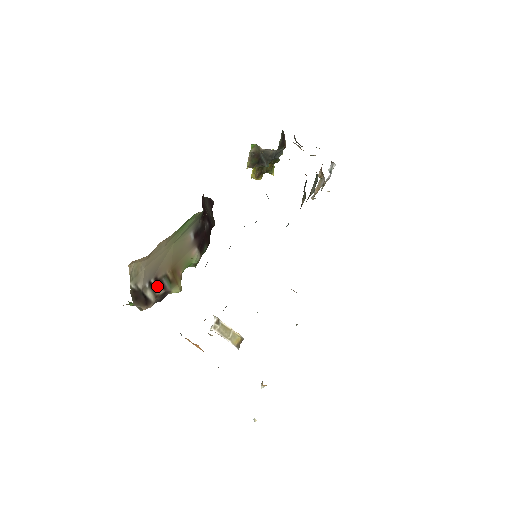
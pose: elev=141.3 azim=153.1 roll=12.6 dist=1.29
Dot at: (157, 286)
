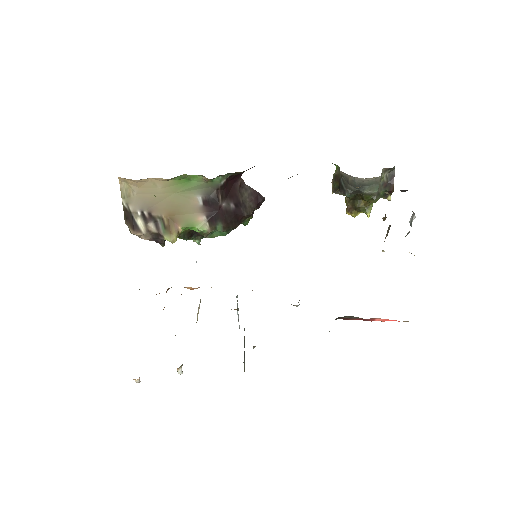
Dot at: (151, 222)
